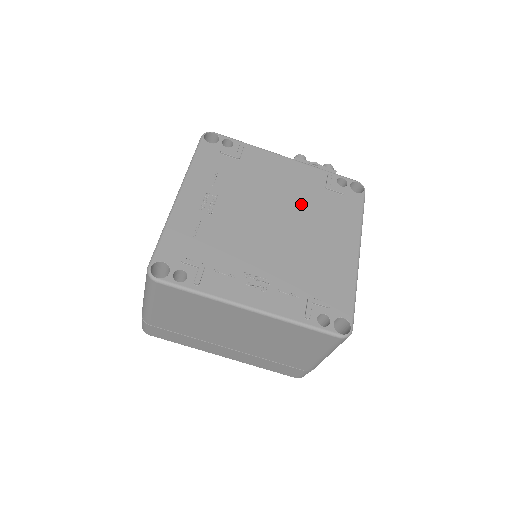
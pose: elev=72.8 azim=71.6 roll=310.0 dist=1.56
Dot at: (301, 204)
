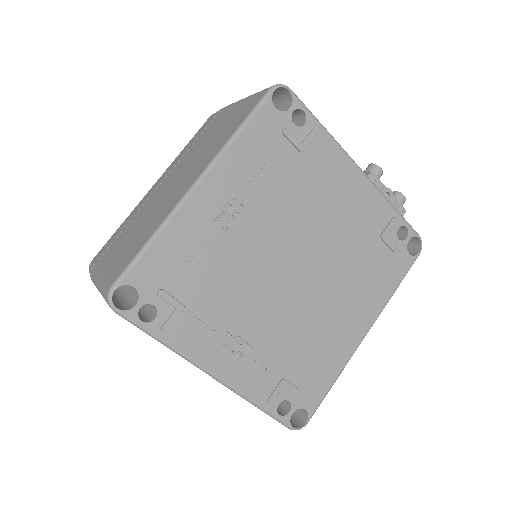
Dot at: (340, 251)
